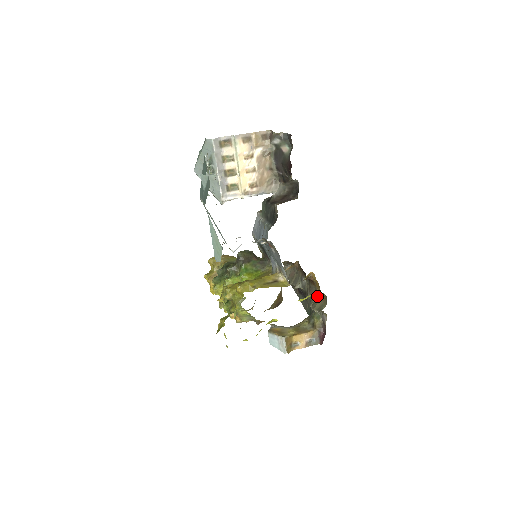
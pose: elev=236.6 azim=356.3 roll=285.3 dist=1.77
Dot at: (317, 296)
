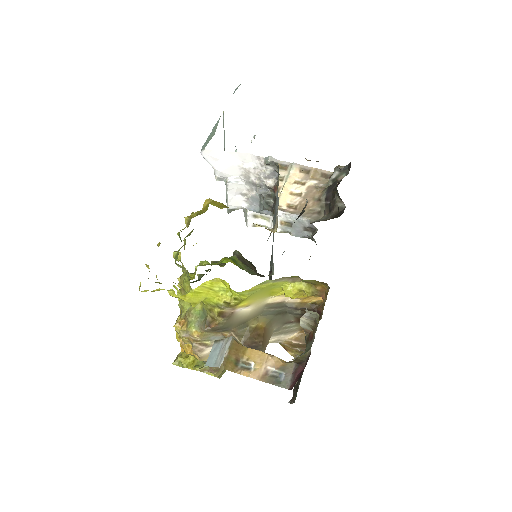
Dot at: occluded
